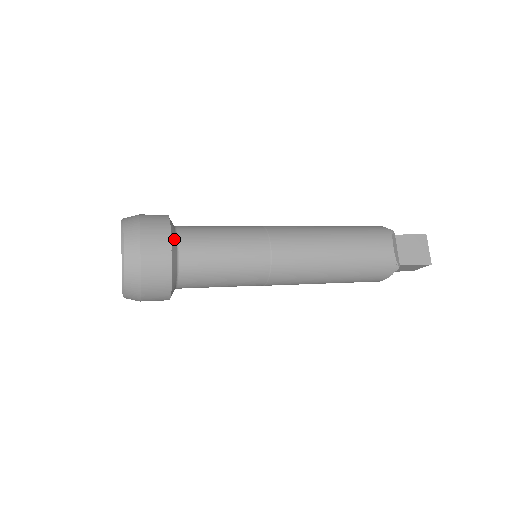
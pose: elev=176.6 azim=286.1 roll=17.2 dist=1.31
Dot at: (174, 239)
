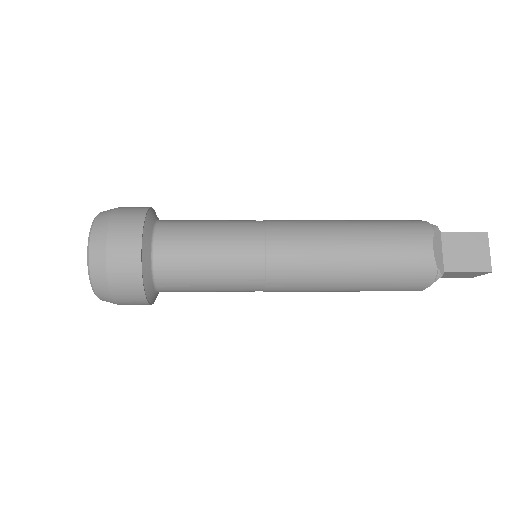
Dot at: (148, 237)
